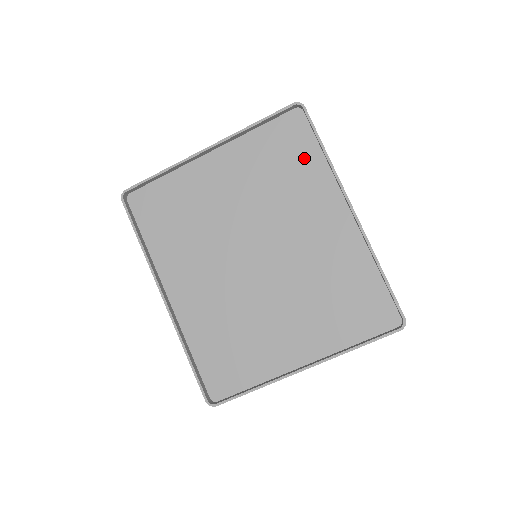
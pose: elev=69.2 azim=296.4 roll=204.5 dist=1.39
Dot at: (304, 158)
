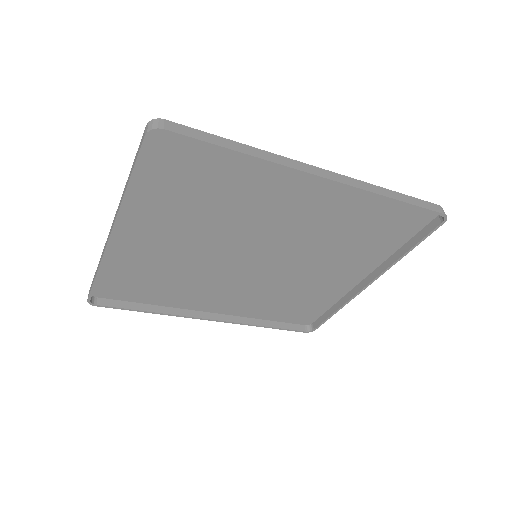
Dot at: (219, 166)
